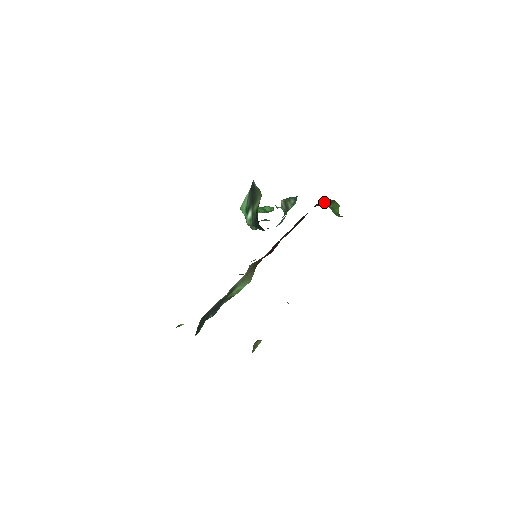
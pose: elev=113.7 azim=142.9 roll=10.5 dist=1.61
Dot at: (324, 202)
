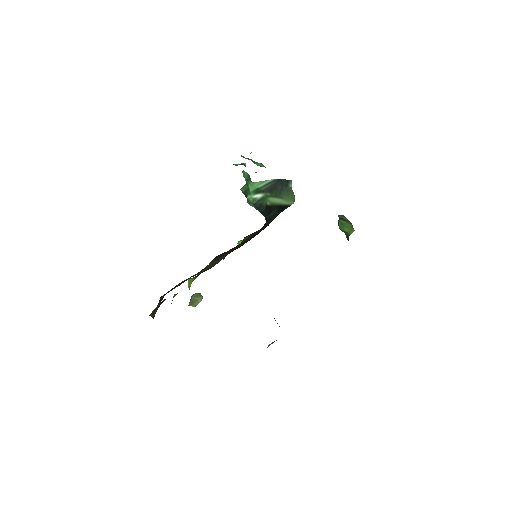
Dot at: occluded
